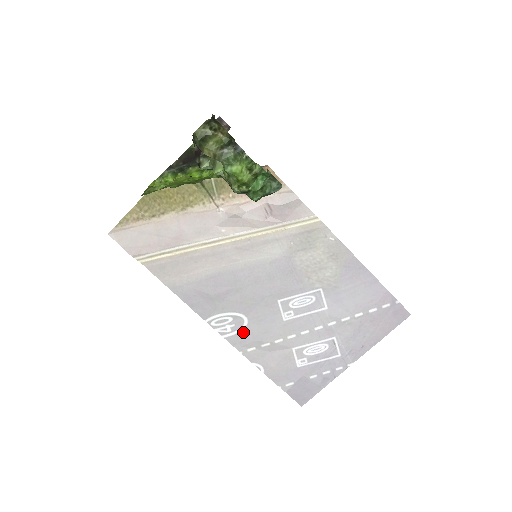
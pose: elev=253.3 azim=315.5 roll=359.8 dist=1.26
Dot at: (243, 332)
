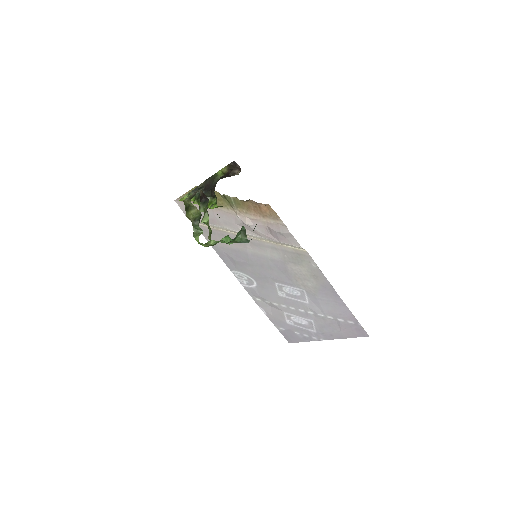
Dot at: (253, 288)
